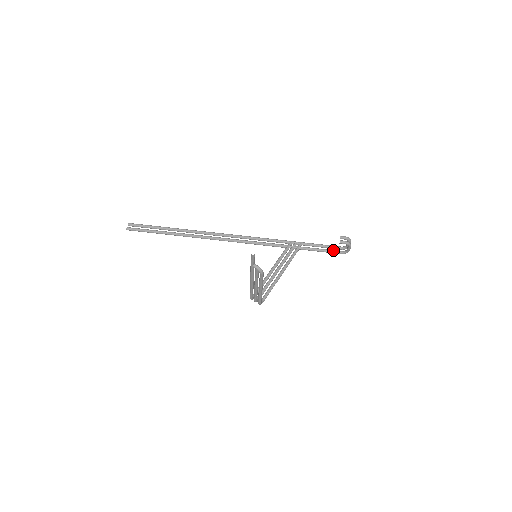
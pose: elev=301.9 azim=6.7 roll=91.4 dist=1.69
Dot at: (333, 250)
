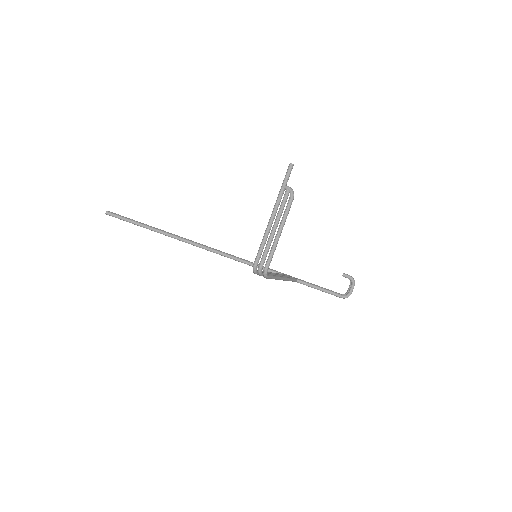
Dot at: (333, 291)
